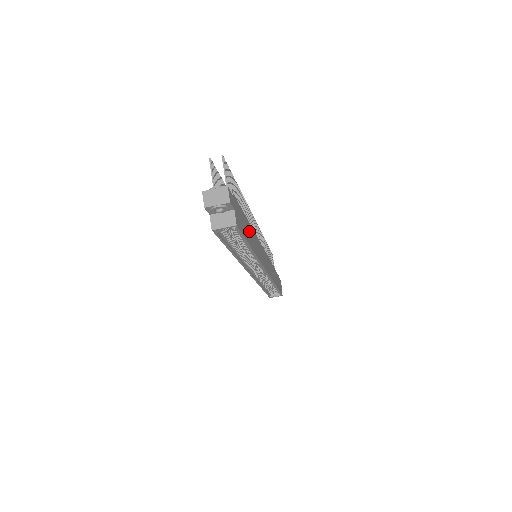
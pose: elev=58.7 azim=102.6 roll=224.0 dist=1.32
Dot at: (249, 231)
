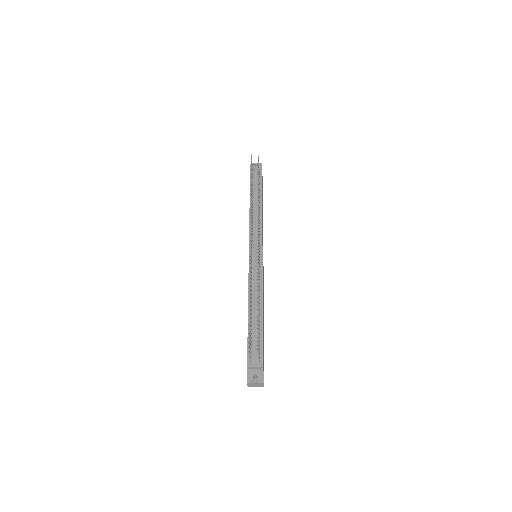
Dot at: (263, 321)
